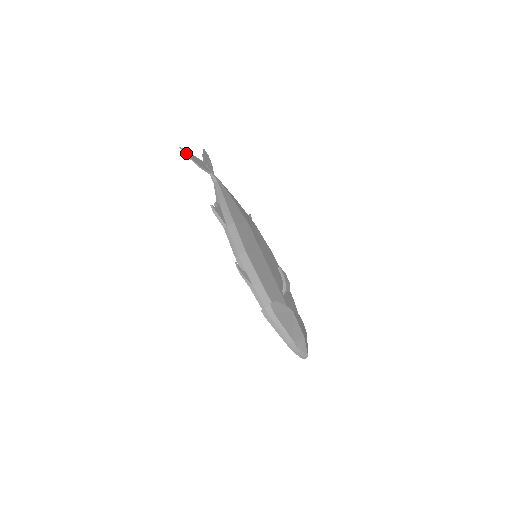
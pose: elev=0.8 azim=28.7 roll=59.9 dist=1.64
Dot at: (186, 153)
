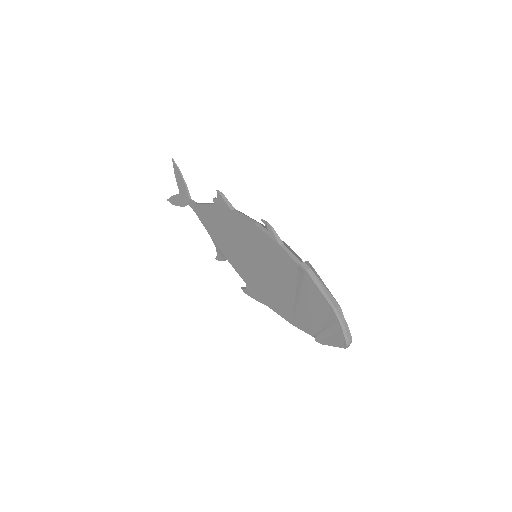
Dot at: (177, 167)
